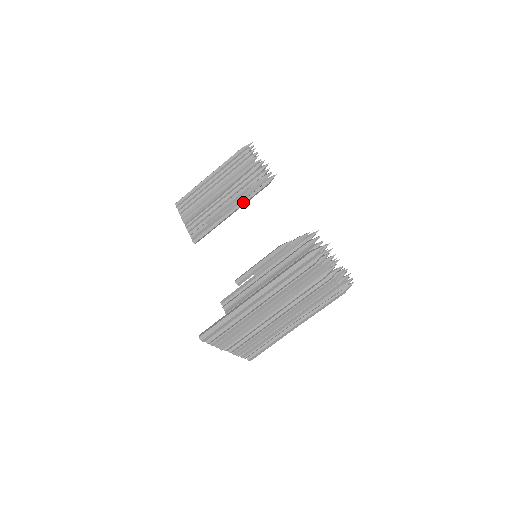
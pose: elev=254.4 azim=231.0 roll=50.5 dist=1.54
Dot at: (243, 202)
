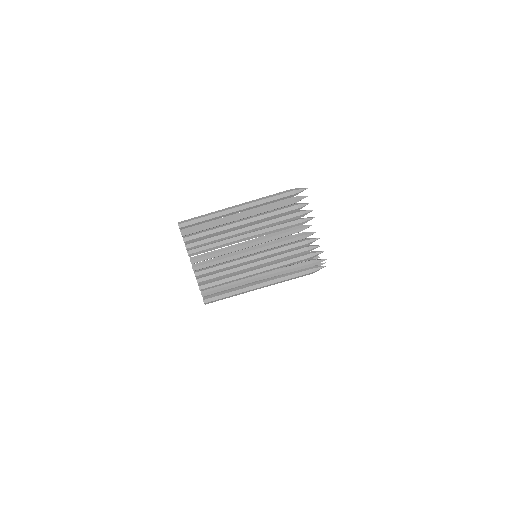
Dot at: occluded
